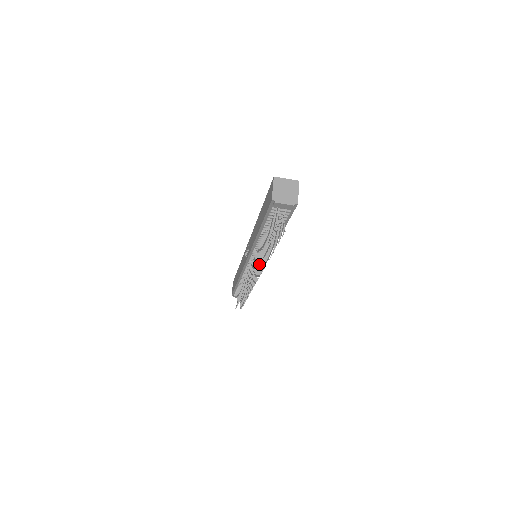
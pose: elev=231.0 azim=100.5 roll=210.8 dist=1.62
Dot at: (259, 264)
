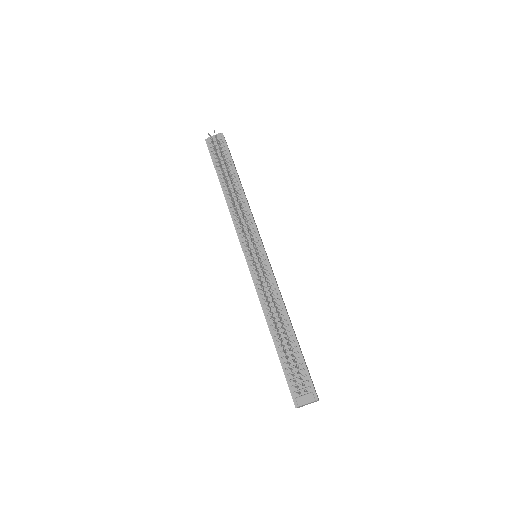
Dot at: occluded
